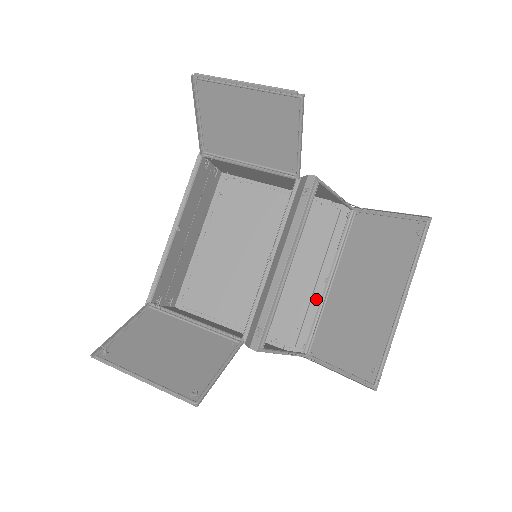
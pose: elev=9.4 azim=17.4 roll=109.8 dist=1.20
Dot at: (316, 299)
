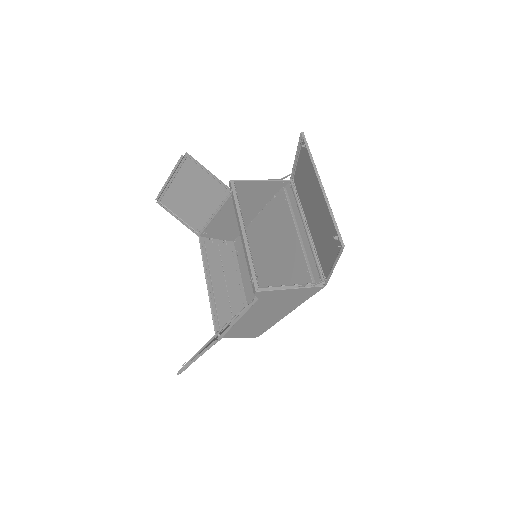
Dot at: (308, 246)
